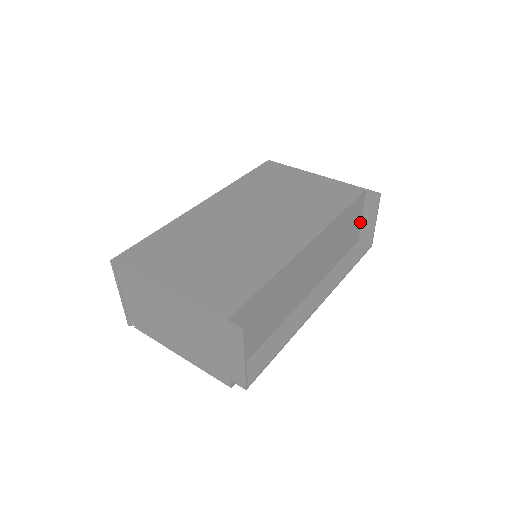
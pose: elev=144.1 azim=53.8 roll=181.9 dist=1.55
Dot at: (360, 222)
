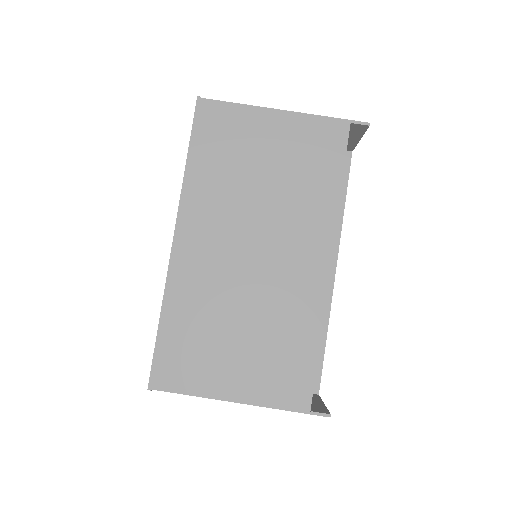
Dot at: occluded
